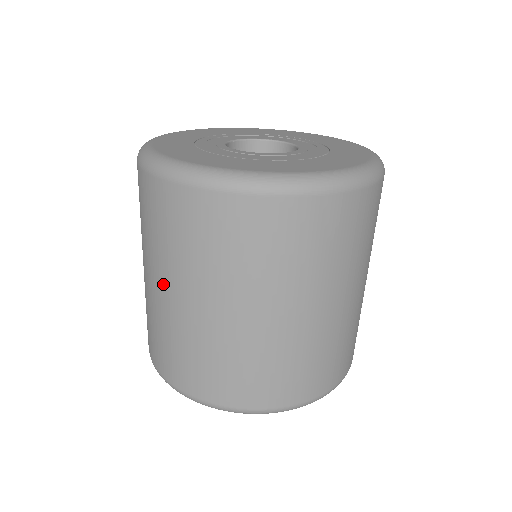
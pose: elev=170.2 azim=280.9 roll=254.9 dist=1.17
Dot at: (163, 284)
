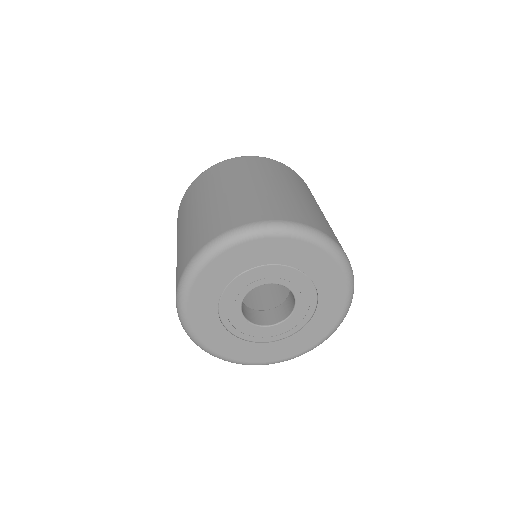
Dot at: (227, 188)
